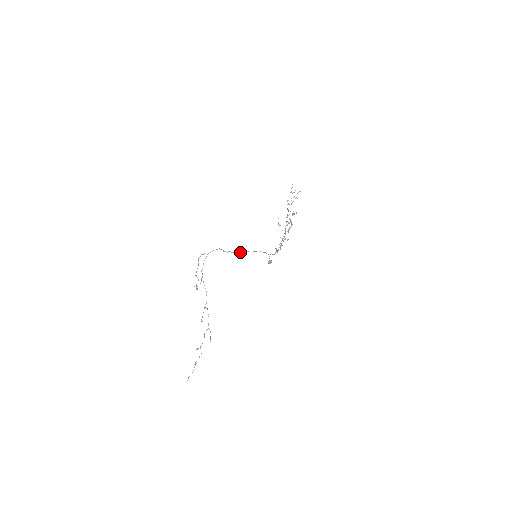
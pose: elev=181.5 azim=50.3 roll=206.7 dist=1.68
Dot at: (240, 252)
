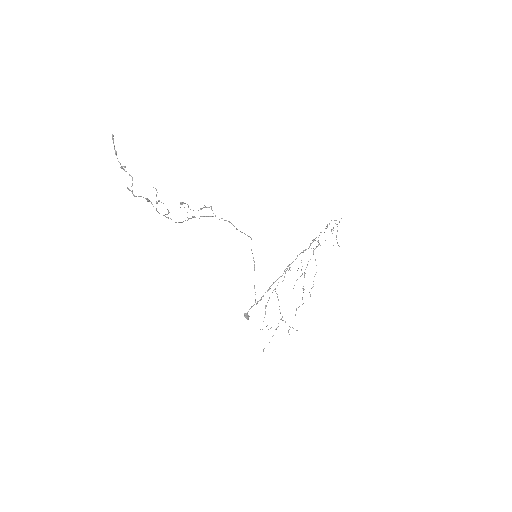
Dot at: (247, 235)
